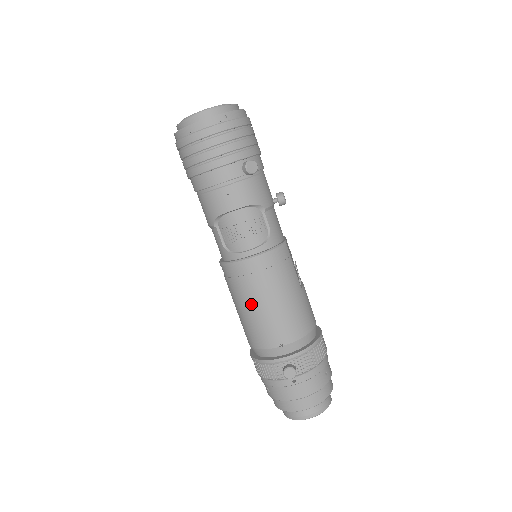
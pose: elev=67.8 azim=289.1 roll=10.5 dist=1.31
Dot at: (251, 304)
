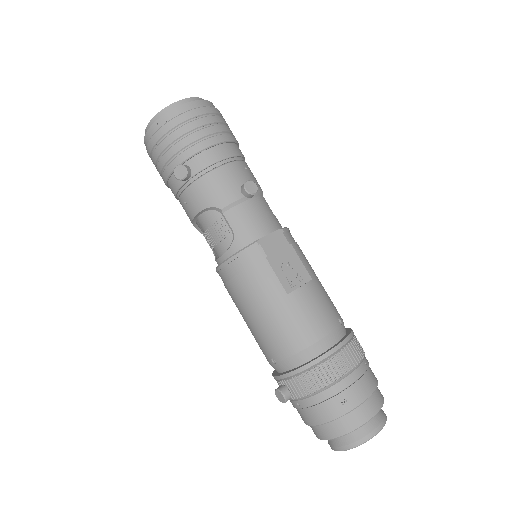
Dot at: occluded
